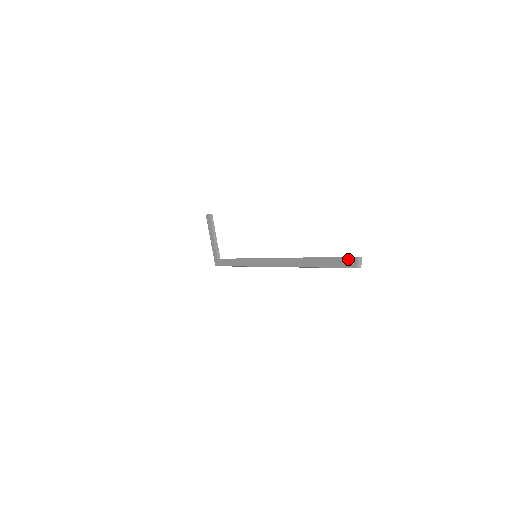
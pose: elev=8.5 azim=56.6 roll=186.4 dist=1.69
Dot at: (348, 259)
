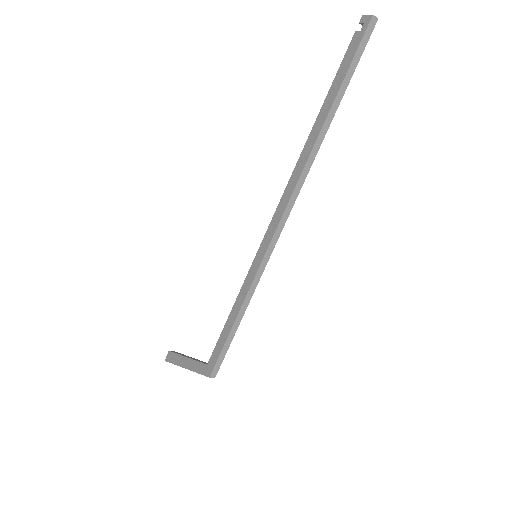
Dot at: (356, 34)
